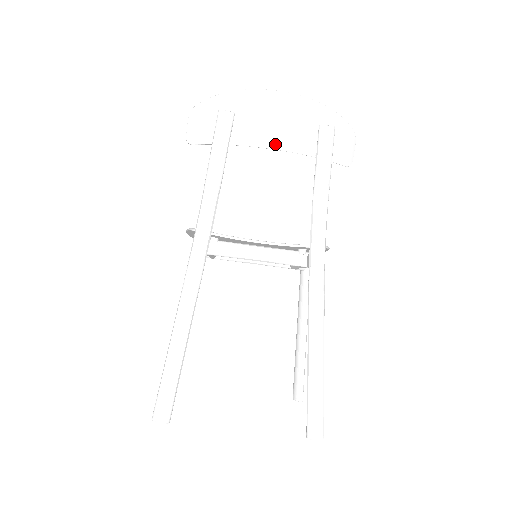
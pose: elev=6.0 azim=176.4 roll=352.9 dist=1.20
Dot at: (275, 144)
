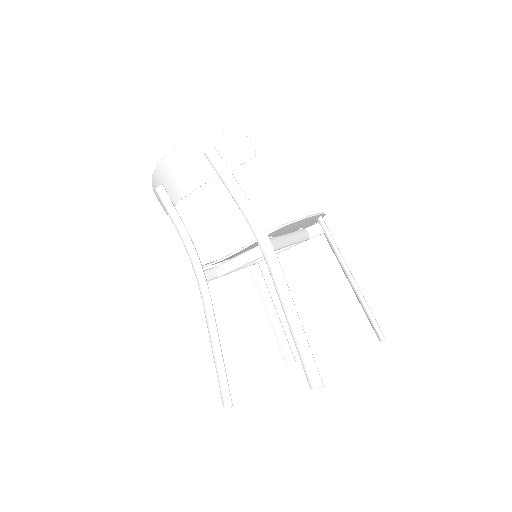
Dot at: (191, 187)
